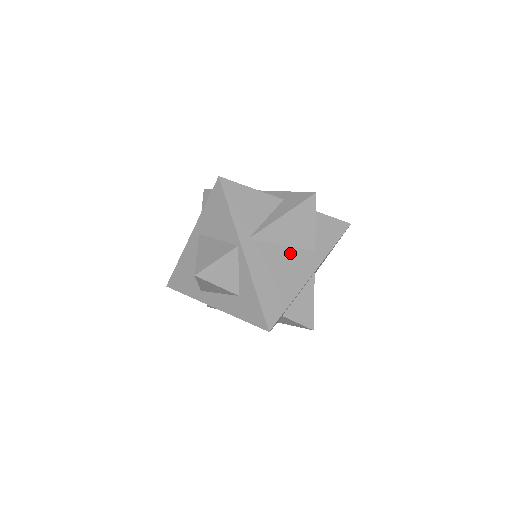
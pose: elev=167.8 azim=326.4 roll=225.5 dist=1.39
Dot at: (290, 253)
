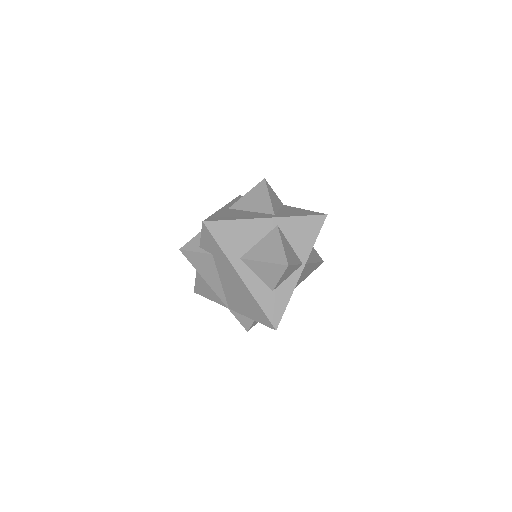
Dot at: occluded
